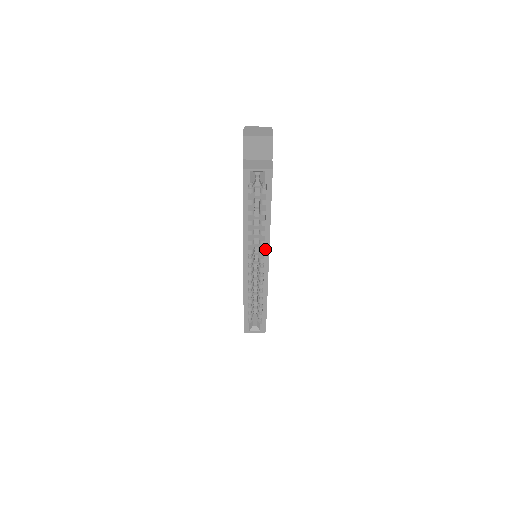
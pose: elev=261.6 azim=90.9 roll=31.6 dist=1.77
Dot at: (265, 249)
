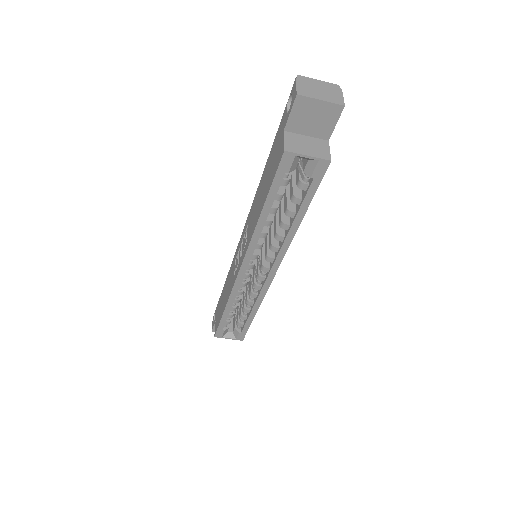
Dot at: (277, 258)
